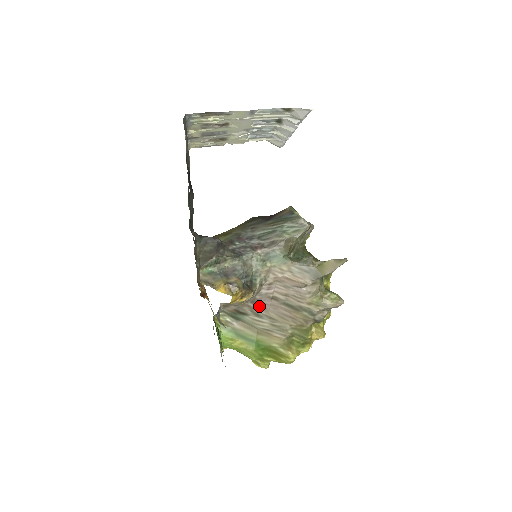
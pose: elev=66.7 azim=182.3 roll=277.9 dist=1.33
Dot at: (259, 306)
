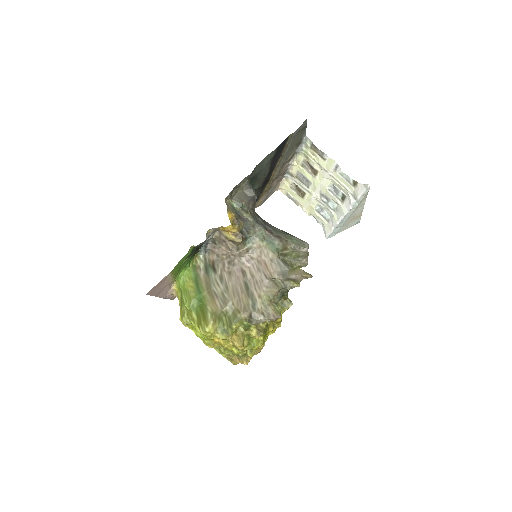
Dot at: (229, 272)
